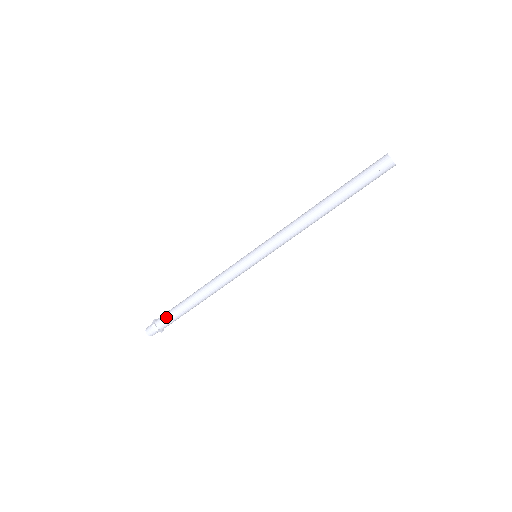
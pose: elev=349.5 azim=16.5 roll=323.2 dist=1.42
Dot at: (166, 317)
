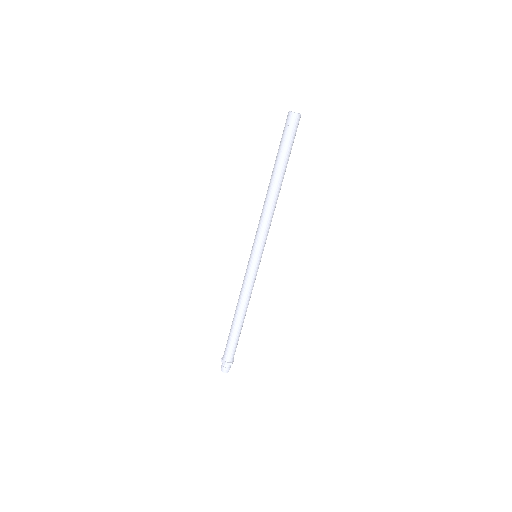
Dot at: (226, 348)
